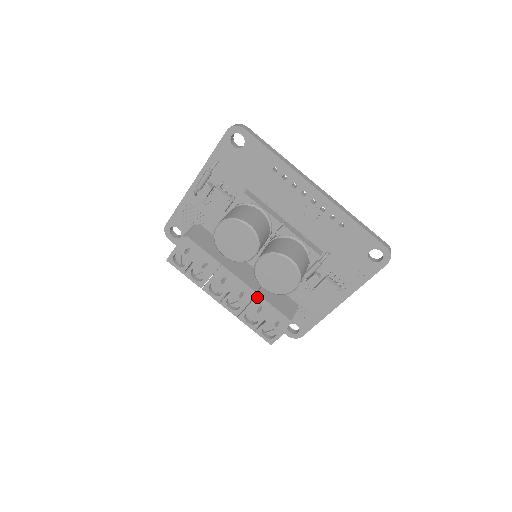
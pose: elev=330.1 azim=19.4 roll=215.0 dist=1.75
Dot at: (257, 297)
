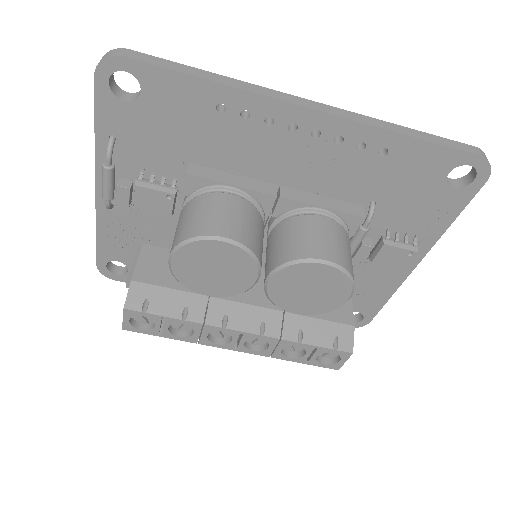
Dot at: (287, 318)
